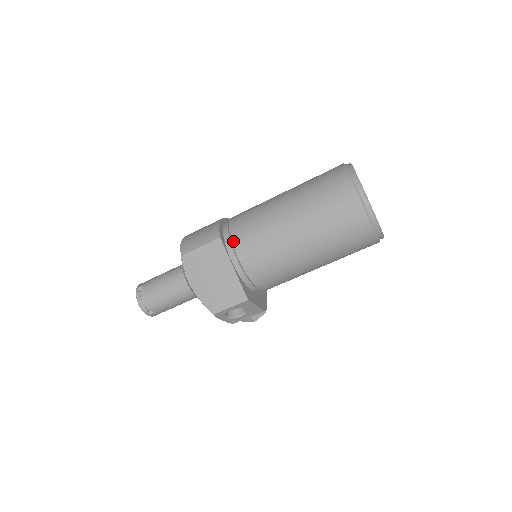
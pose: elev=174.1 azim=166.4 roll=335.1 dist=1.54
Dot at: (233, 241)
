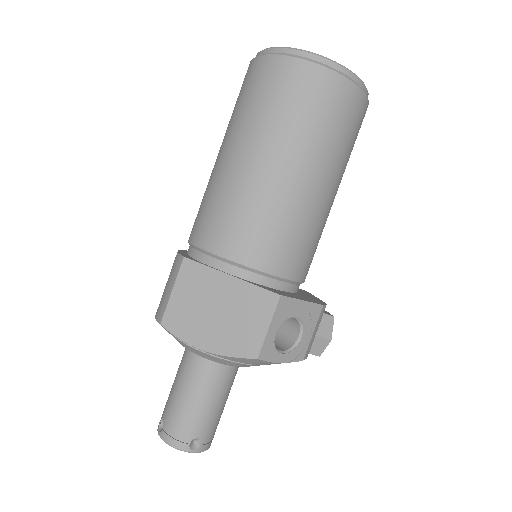
Dot at: (202, 247)
